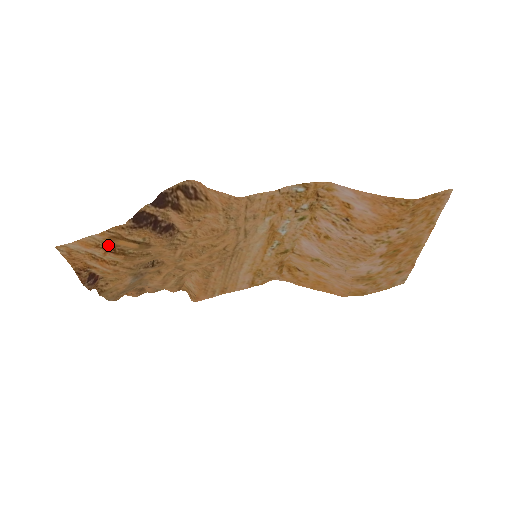
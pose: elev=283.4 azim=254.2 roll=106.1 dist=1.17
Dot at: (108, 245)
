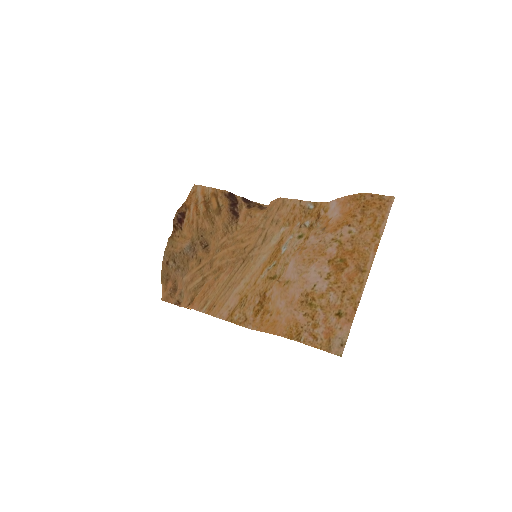
Dot at: (208, 200)
